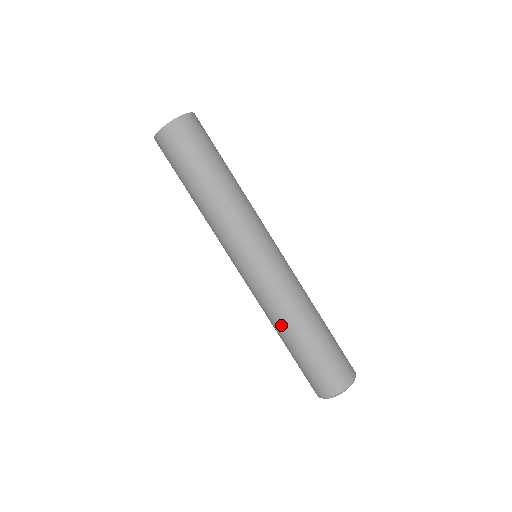
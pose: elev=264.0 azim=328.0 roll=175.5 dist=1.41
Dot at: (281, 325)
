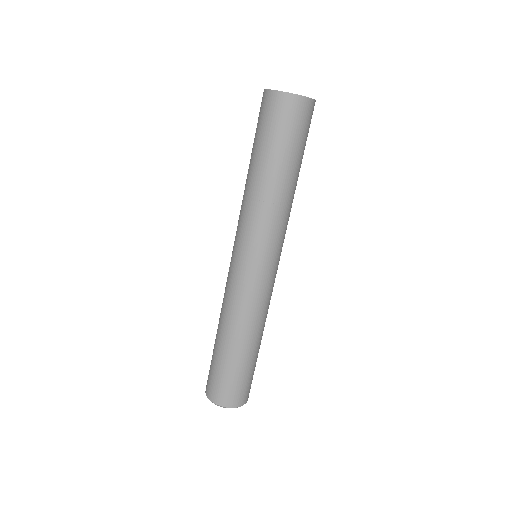
Dot at: (225, 324)
